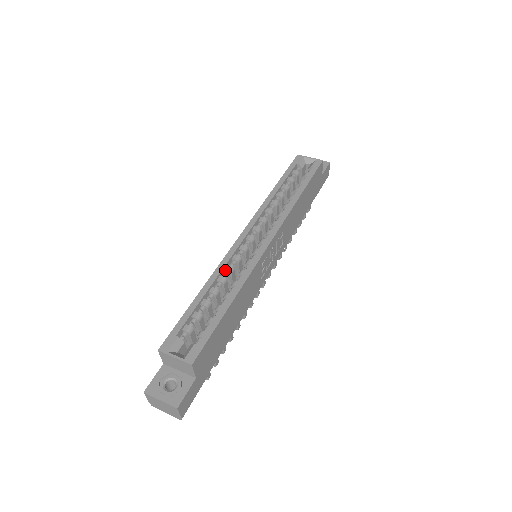
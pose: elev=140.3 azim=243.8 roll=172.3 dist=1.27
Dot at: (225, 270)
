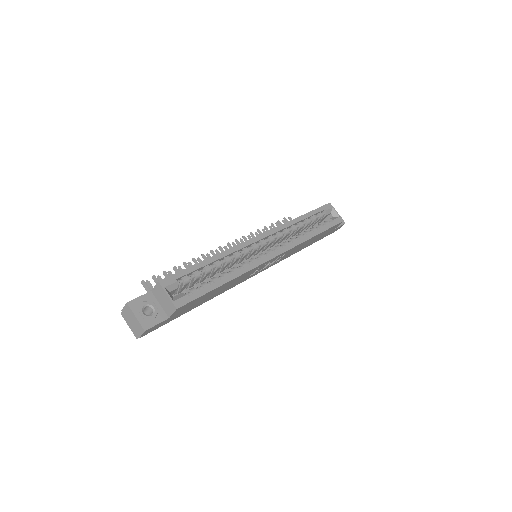
Dot at: (234, 254)
